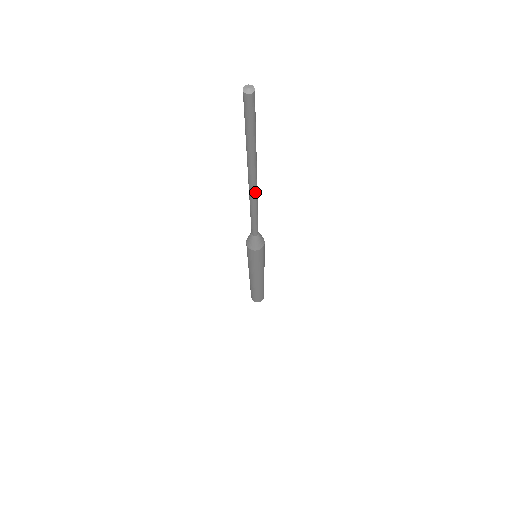
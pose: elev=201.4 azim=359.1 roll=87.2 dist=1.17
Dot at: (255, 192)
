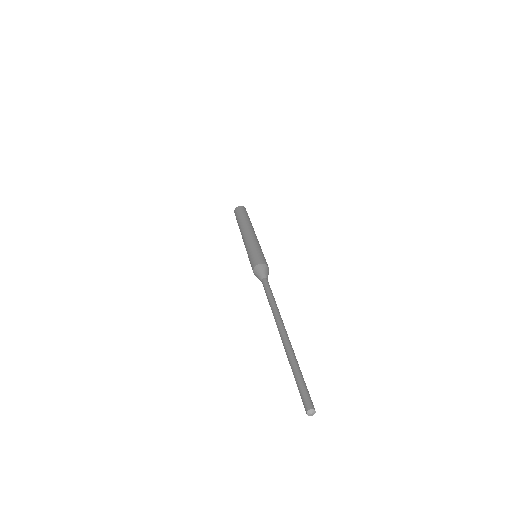
Dot at: (283, 325)
